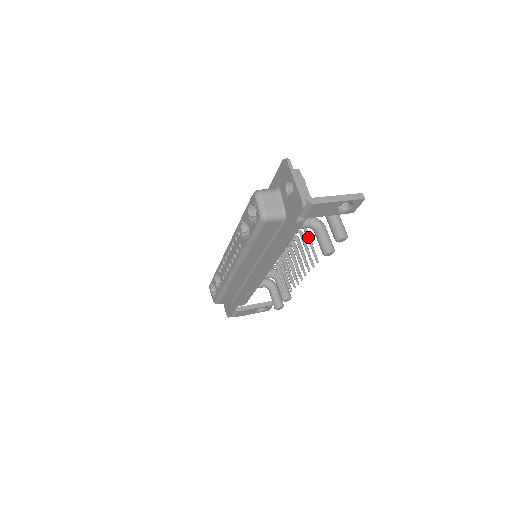
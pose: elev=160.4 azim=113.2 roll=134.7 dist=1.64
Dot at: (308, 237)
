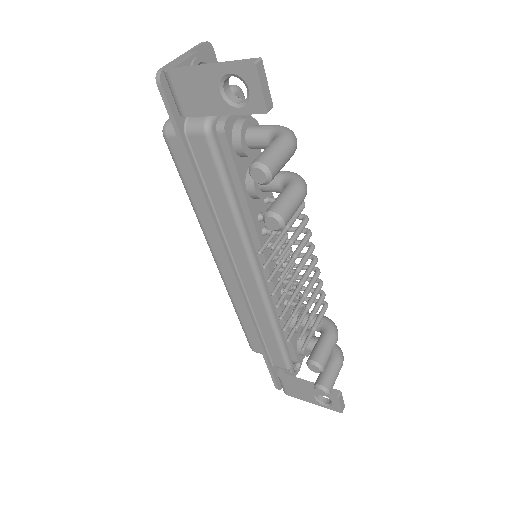
Dot at: occluded
